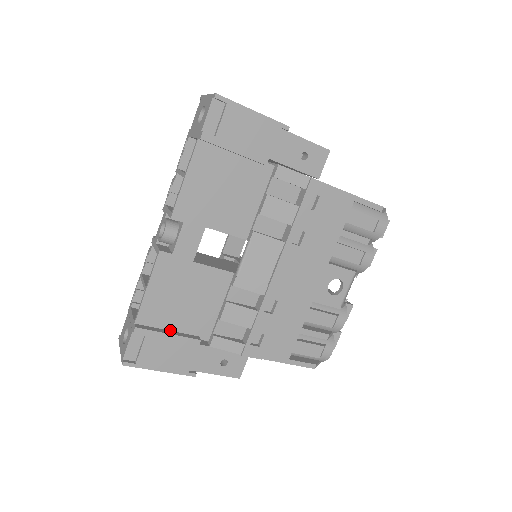
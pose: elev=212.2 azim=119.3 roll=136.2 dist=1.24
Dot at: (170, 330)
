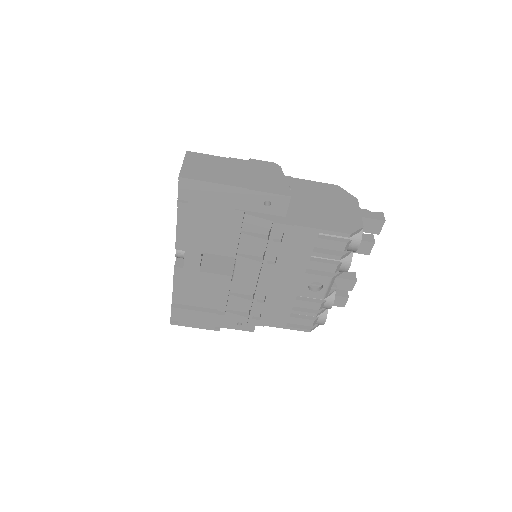
Dot at: (196, 306)
